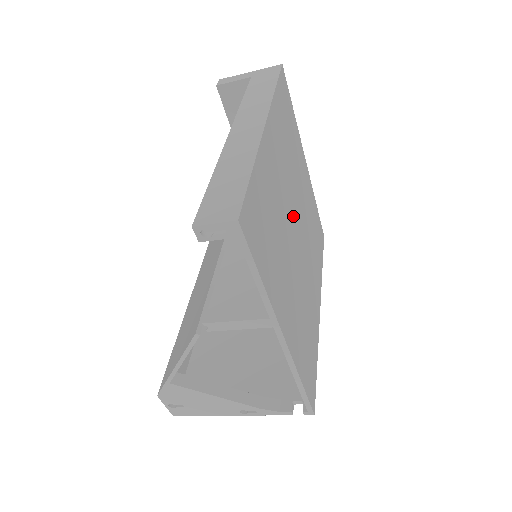
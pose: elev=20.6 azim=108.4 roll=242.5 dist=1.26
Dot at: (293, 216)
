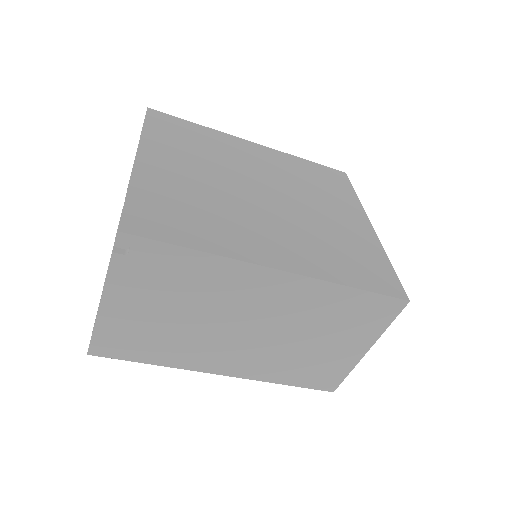
Dot at: (263, 184)
